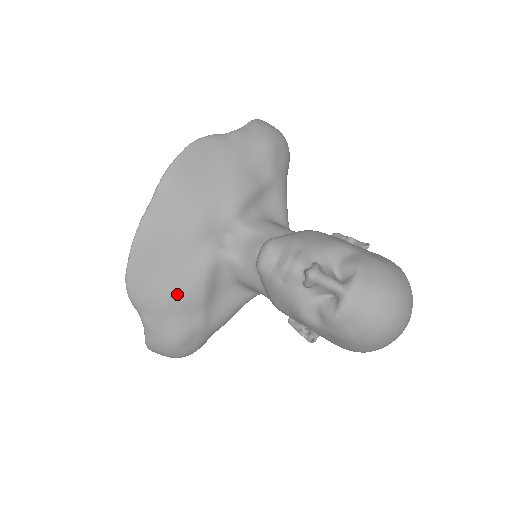
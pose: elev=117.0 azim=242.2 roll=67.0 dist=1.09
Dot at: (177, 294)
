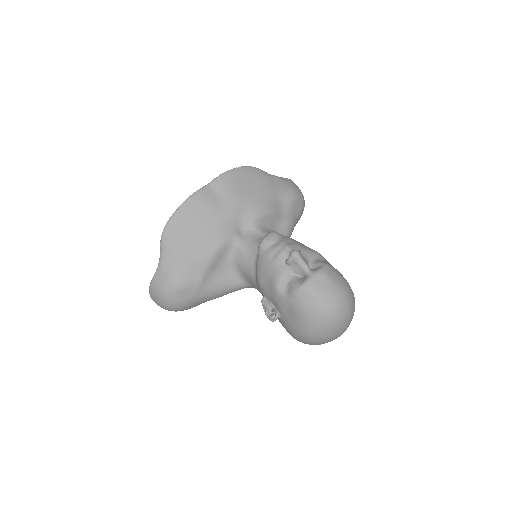
Dot at: (194, 250)
